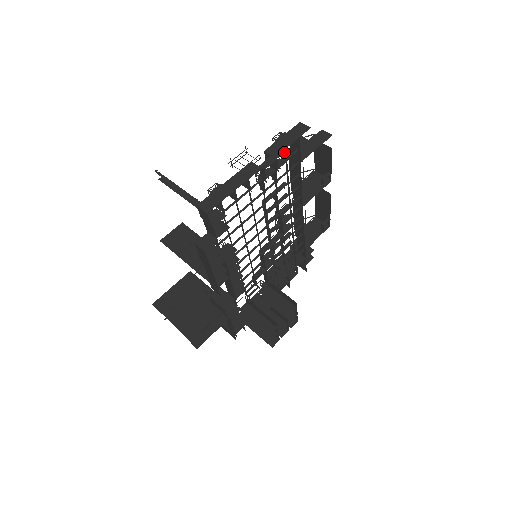
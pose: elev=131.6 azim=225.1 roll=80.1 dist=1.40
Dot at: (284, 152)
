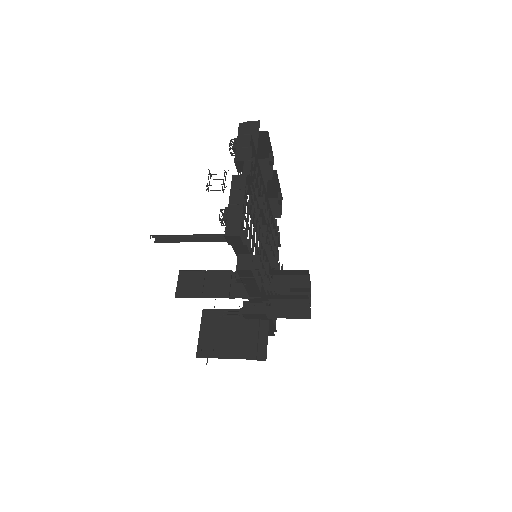
Dot at: (251, 152)
